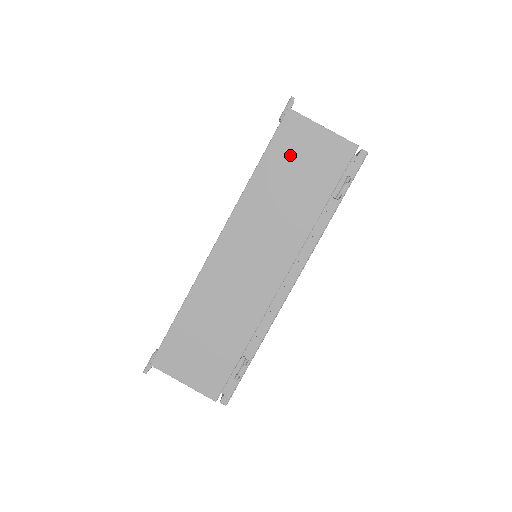
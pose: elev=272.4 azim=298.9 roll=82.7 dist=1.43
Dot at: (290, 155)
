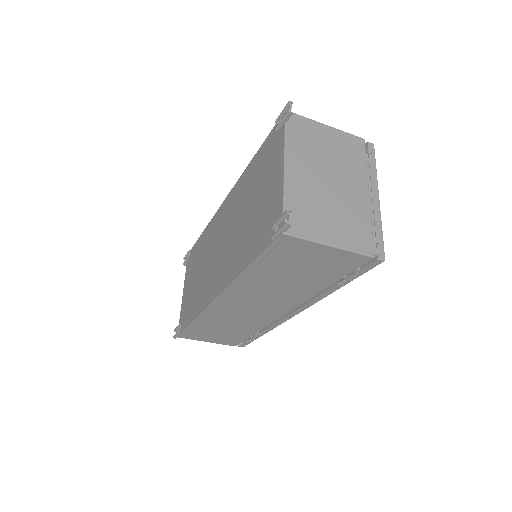
Dot at: (287, 262)
